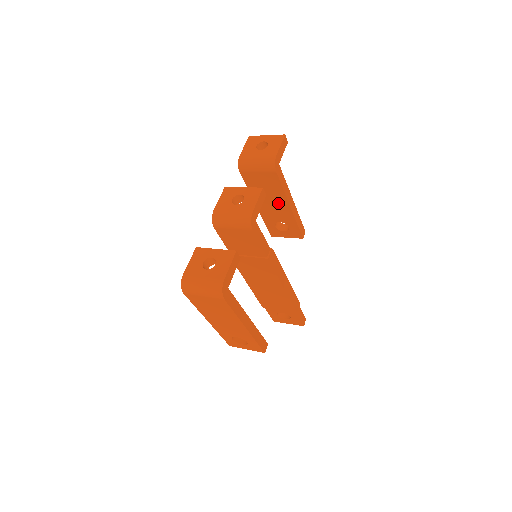
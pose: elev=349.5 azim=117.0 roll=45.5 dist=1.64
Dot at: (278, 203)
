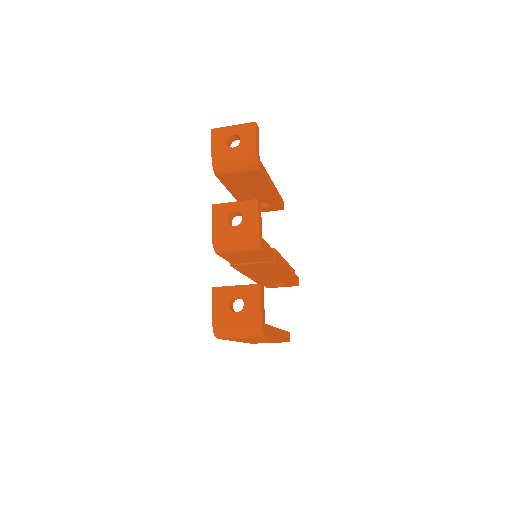
Dot at: (259, 191)
